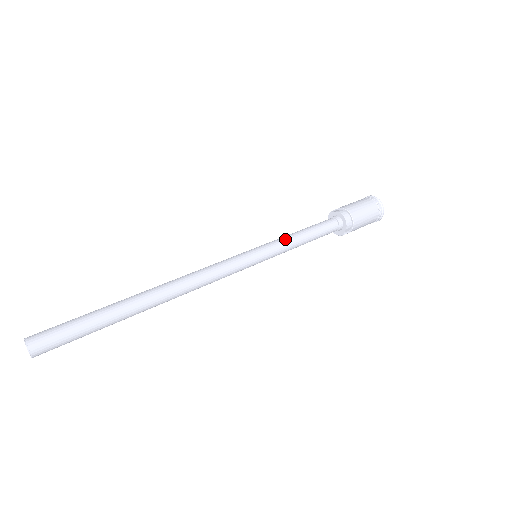
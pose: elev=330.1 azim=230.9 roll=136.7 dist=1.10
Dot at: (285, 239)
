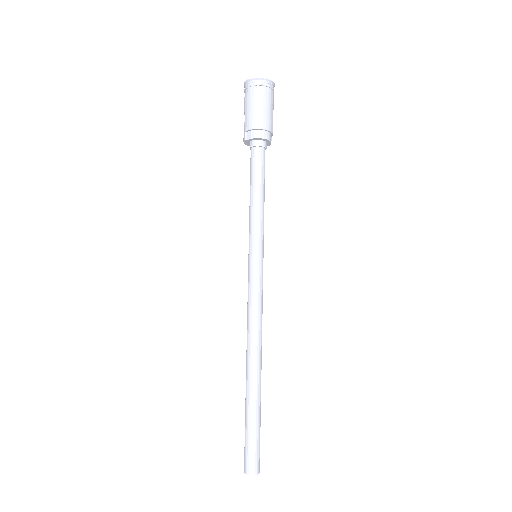
Dot at: (256, 219)
